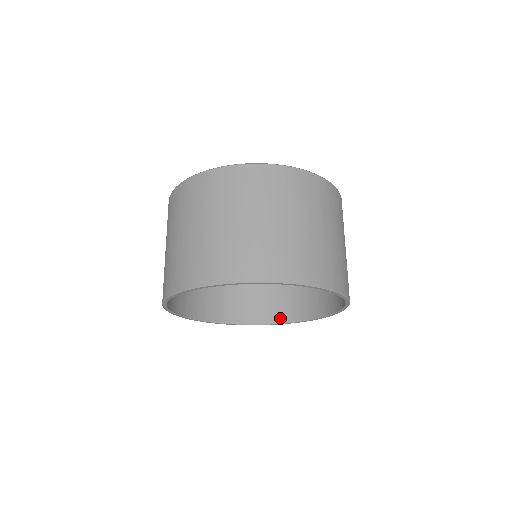
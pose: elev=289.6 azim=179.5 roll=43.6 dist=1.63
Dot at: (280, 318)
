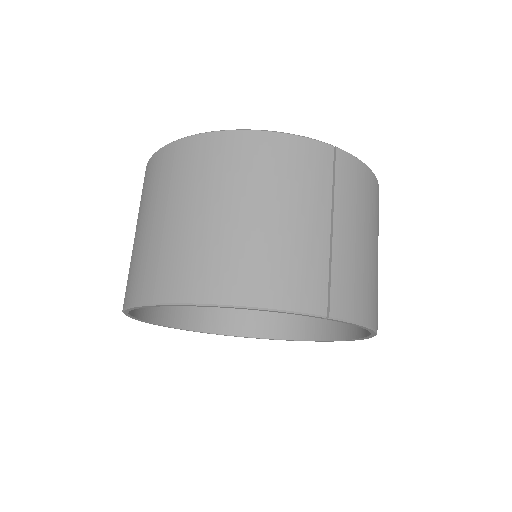
Dot at: (306, 333)
